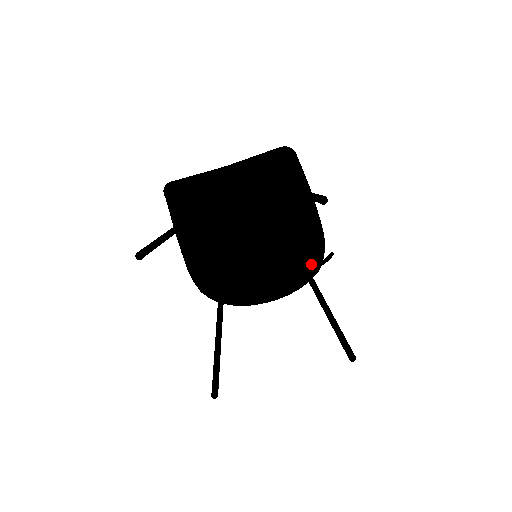
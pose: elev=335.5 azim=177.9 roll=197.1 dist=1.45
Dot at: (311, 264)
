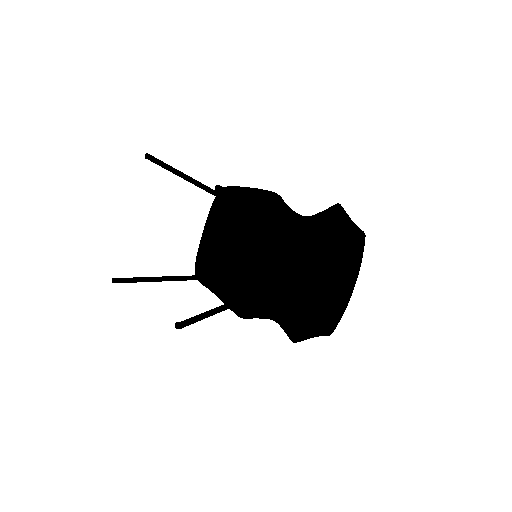
Dot at: (271, 213)
